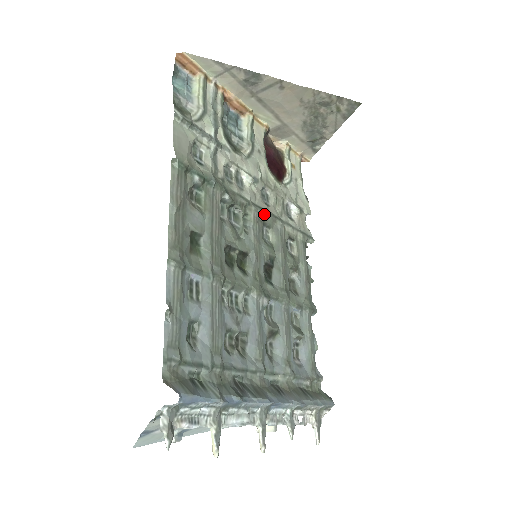
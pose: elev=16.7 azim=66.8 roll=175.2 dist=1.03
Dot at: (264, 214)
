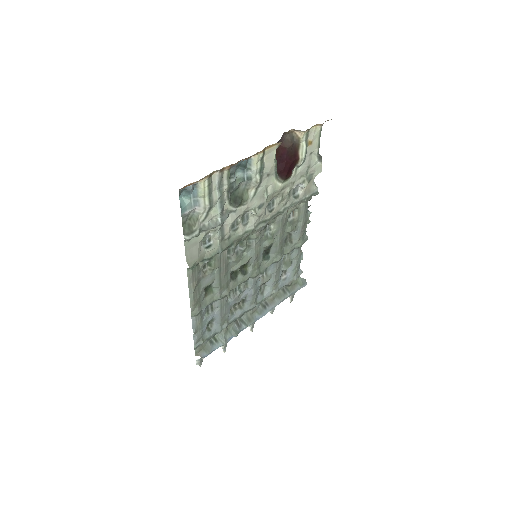
Dot at: (266, 225)
